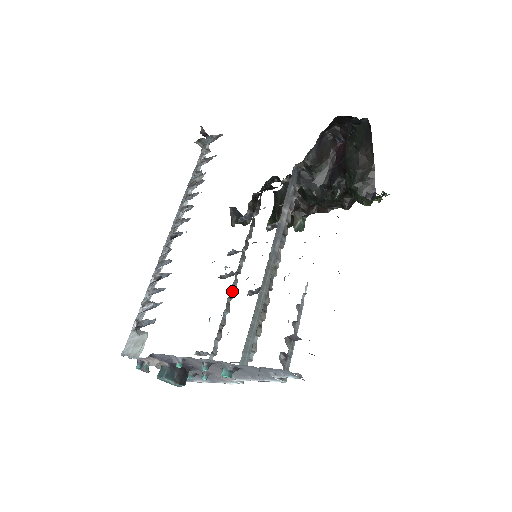
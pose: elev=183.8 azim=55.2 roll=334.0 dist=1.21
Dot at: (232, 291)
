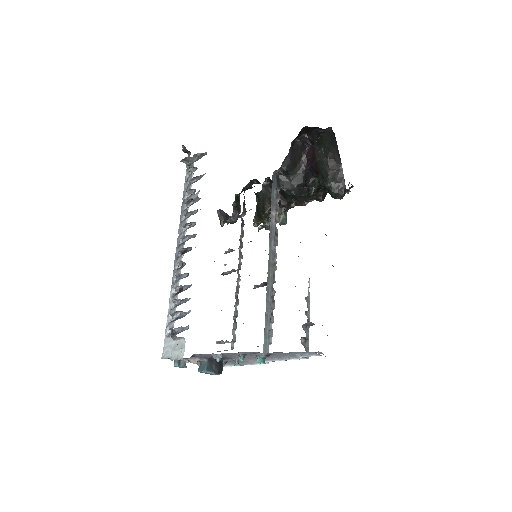
Dot at: (238, 286)
